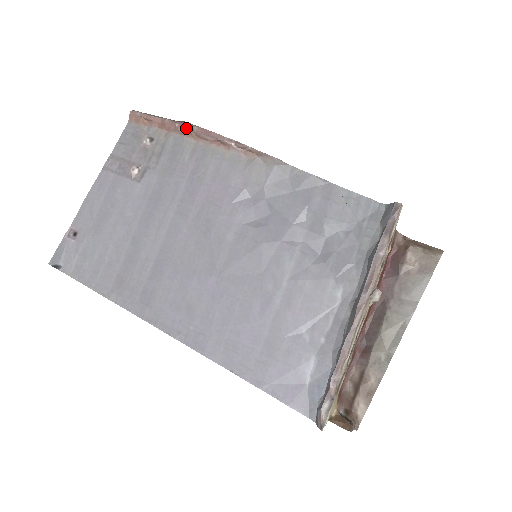
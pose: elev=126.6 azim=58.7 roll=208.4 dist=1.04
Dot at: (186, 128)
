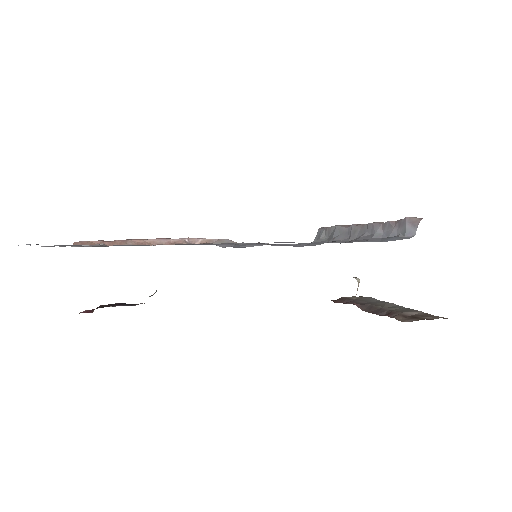
Dot at: (139, 240)
